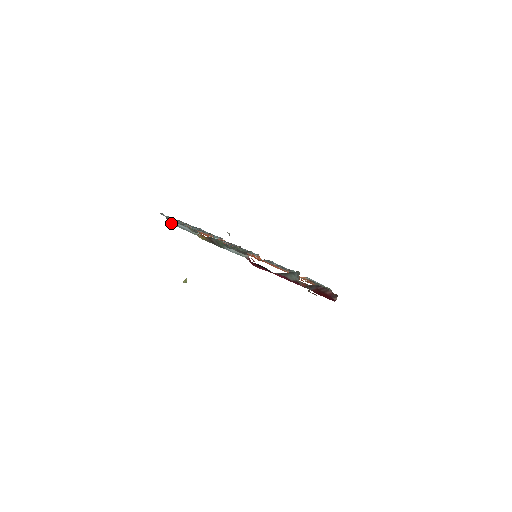
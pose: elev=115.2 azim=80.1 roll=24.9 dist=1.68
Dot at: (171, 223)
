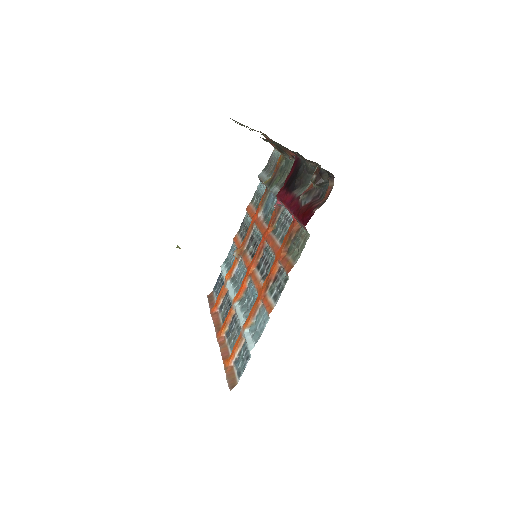
Dot at: (260, 175)
